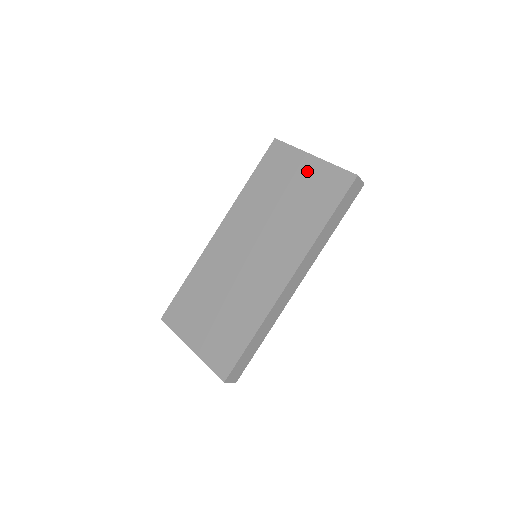
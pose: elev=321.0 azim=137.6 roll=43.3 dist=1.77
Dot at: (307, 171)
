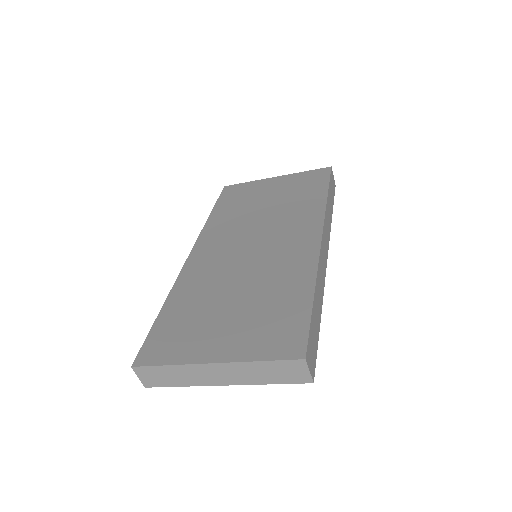
Dot at: (277, 184)
